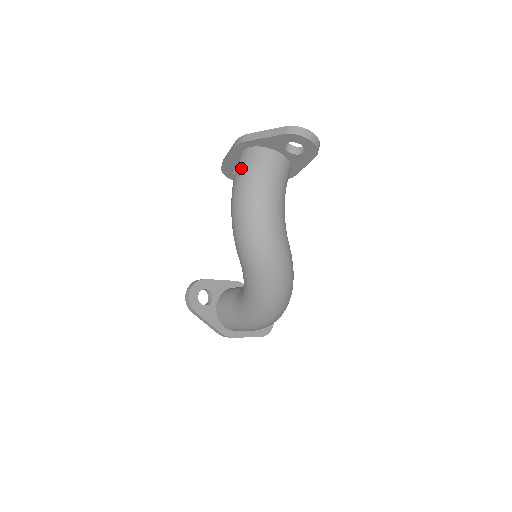
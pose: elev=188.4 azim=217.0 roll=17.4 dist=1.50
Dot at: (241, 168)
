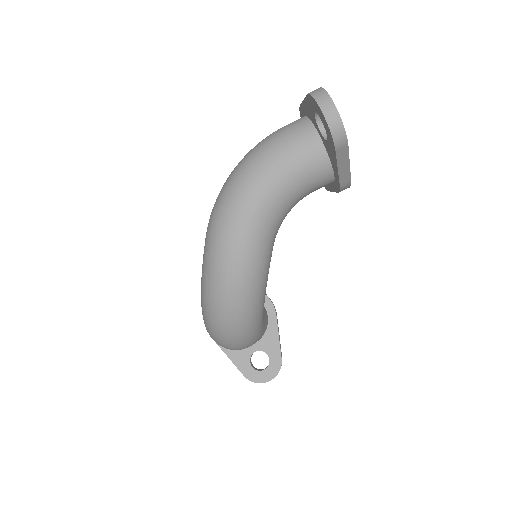
Dot at: occluded
